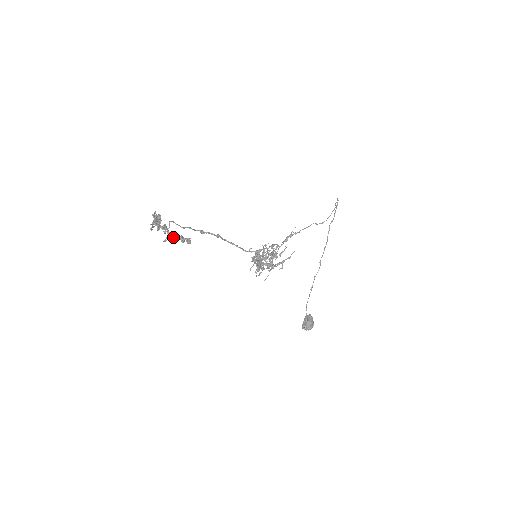
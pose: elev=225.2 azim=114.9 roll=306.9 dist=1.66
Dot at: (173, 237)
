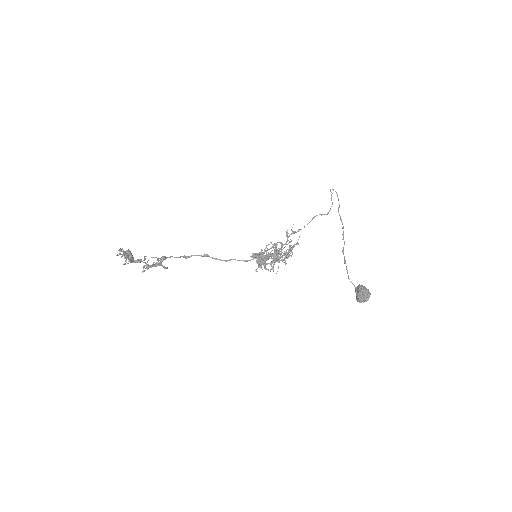
Dot at: (151, 266)
